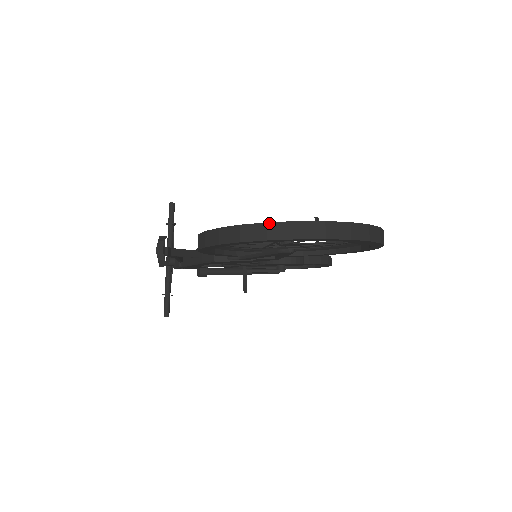
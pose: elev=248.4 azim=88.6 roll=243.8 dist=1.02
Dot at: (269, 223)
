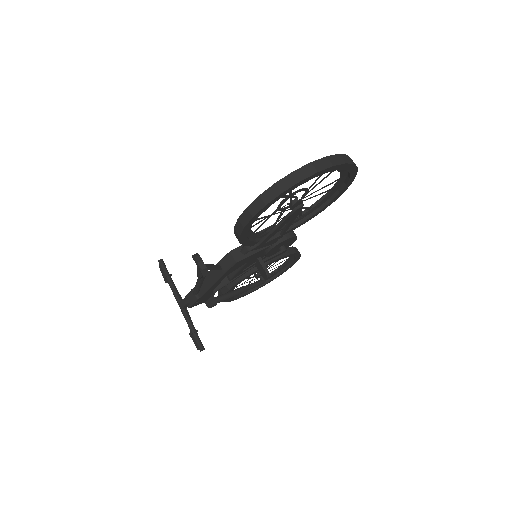
Dot at: (295, 171)
